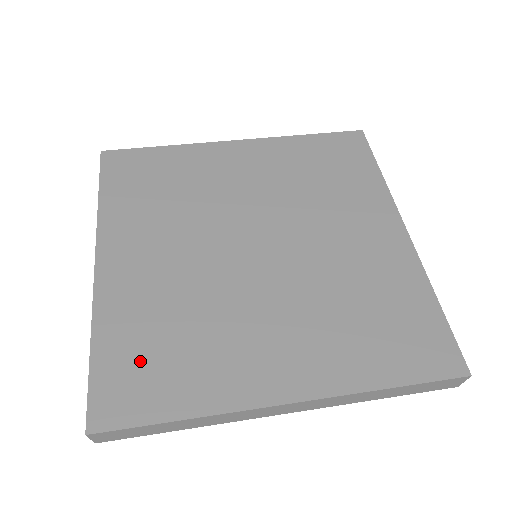
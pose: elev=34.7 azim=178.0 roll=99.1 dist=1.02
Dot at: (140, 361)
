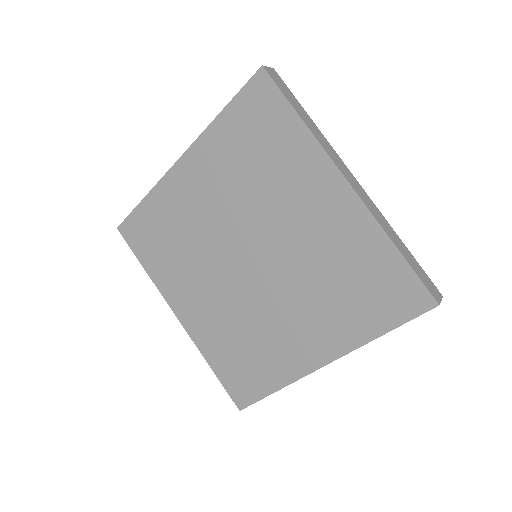
Dot at: (152, 231)
